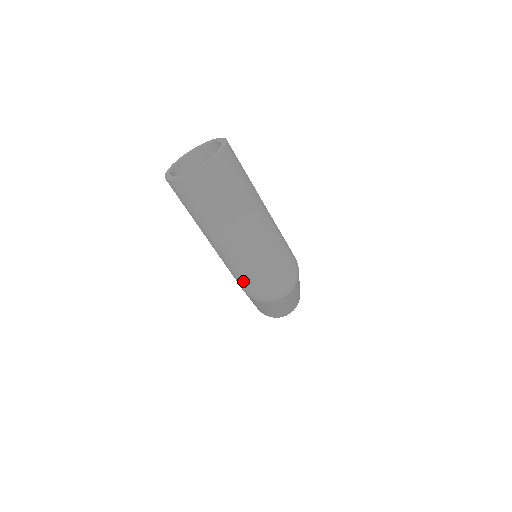
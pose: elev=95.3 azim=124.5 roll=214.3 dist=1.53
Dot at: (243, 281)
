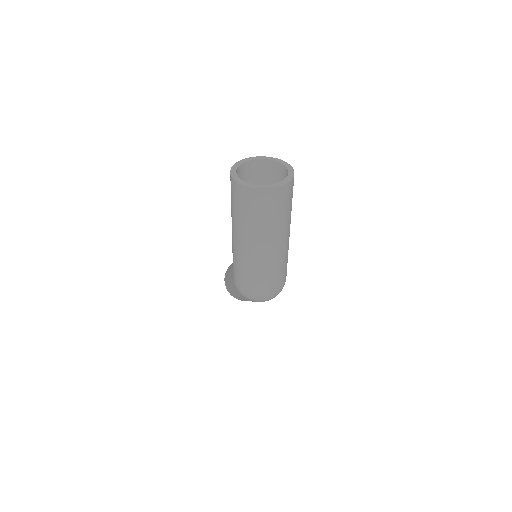
Dot at: (240, 276)
